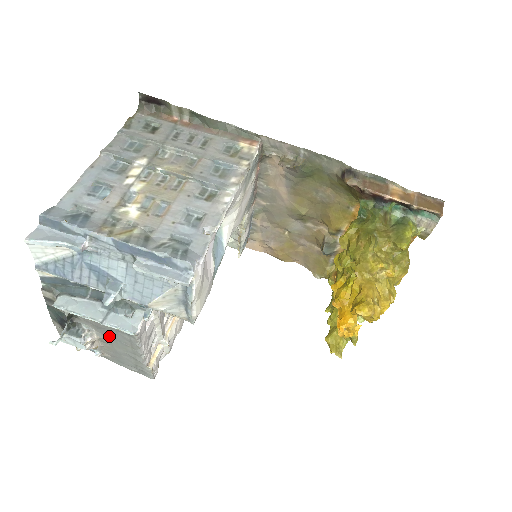
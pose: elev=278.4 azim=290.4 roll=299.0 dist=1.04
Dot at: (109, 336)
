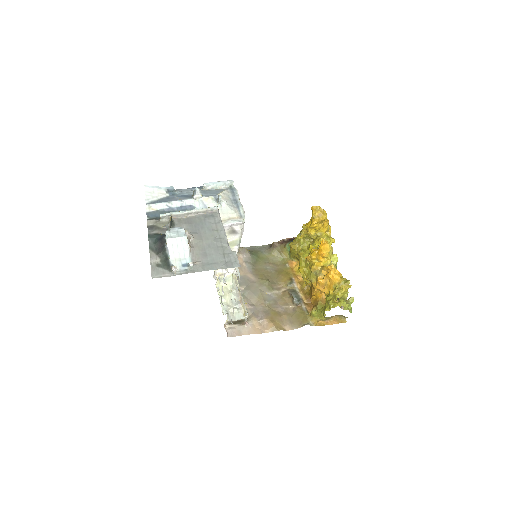
Dot at: (199, 230)
